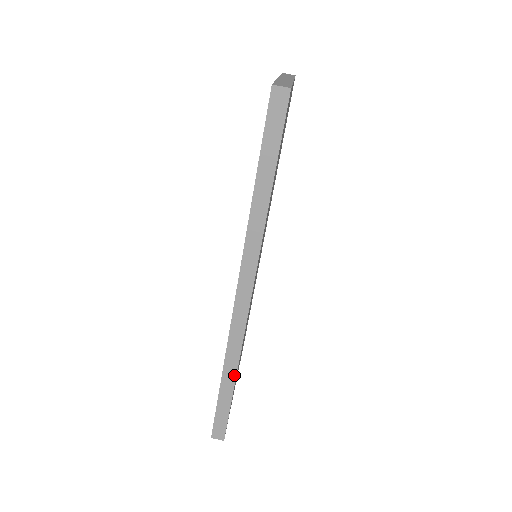
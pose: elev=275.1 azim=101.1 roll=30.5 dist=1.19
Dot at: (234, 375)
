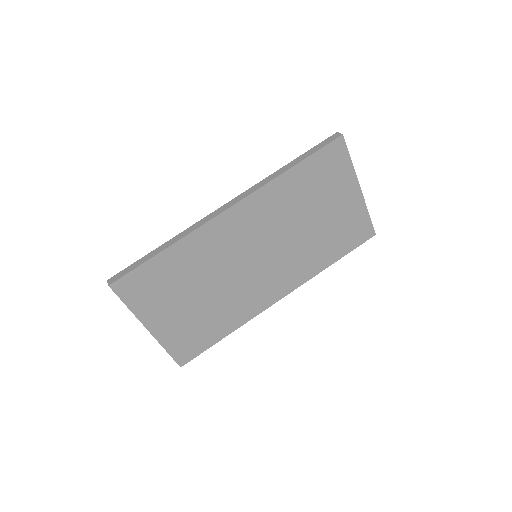
Dot at: (170, 245)
